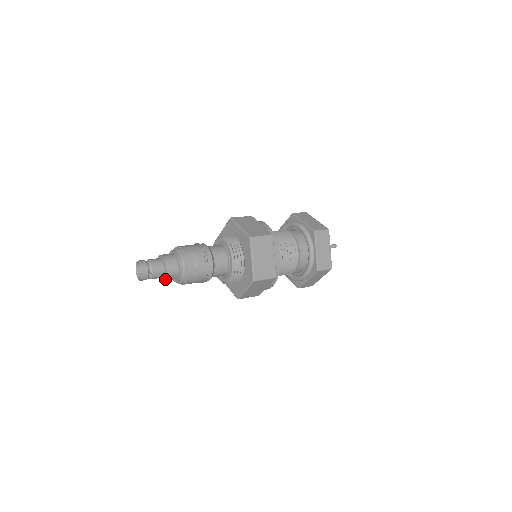
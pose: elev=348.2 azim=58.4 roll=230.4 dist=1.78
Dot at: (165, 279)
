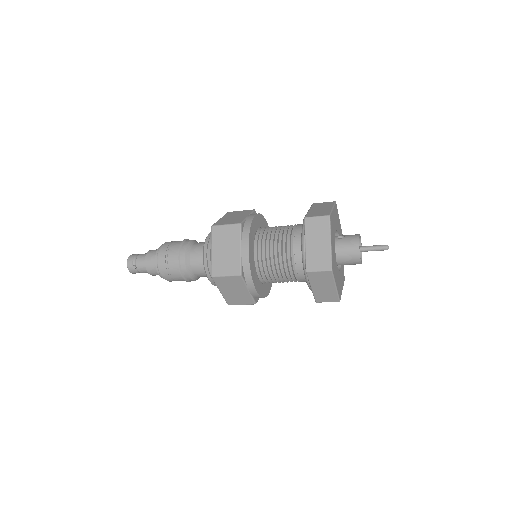
Dot at: (149, 273)
